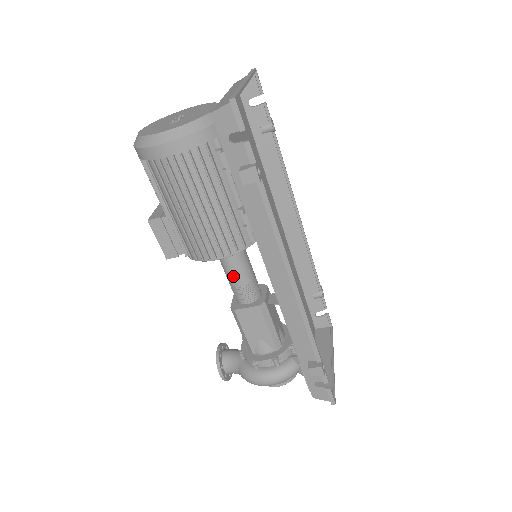
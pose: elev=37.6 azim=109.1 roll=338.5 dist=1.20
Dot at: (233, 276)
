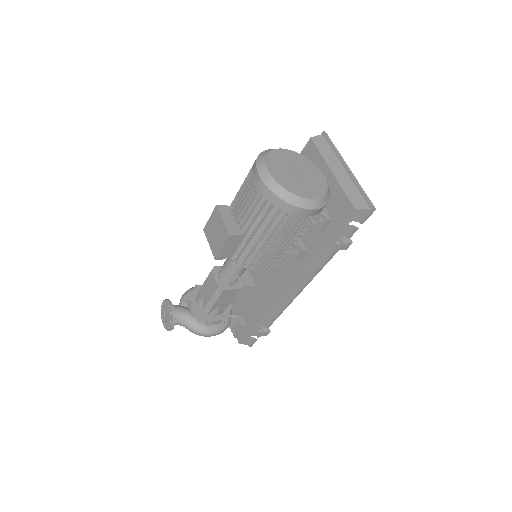
Dot at: (240, 270)
